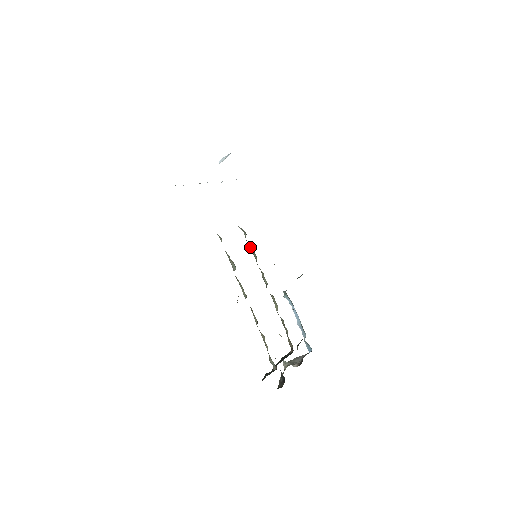
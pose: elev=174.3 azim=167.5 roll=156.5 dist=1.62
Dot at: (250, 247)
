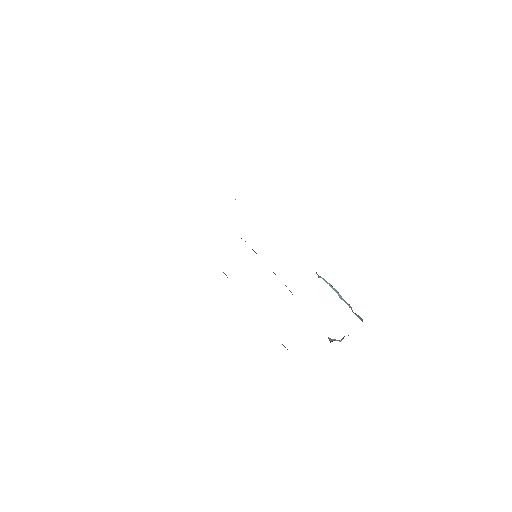
Dot at: (253, 250)
